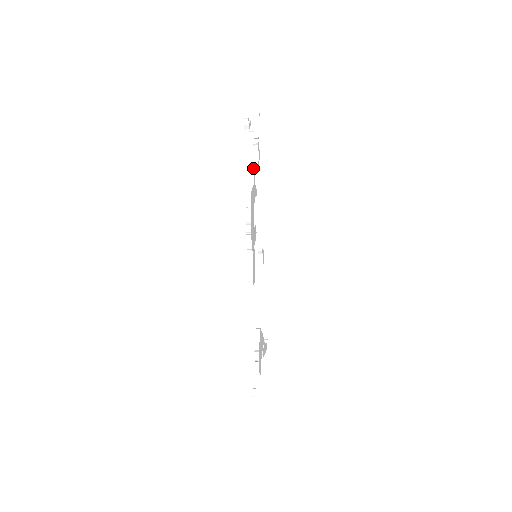
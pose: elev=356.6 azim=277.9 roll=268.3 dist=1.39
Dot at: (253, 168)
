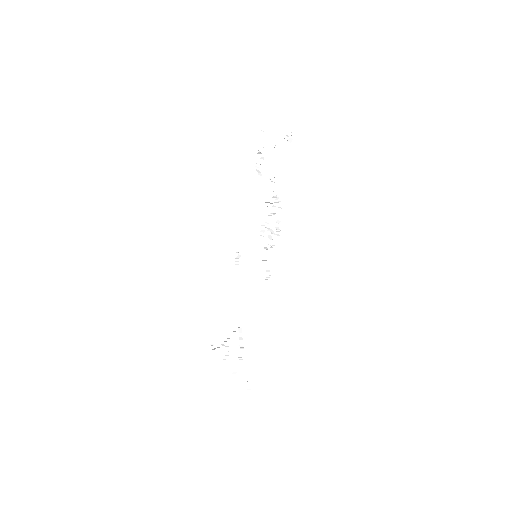
Dot at: (276, 176)
